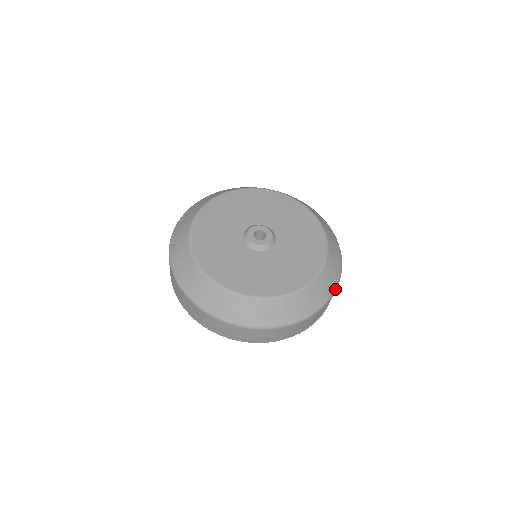
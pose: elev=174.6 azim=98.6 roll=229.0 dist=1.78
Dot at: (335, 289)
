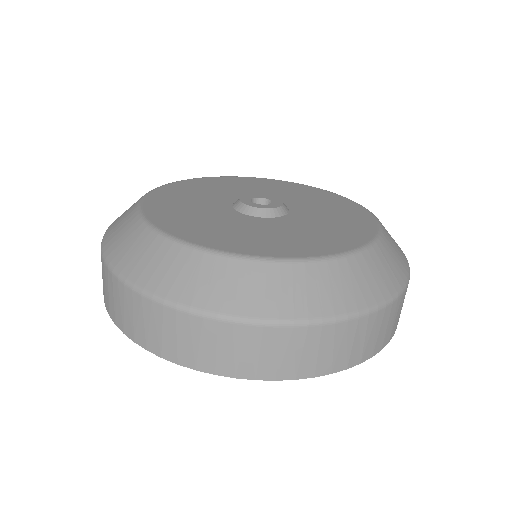
Dot at: (345, 315)
